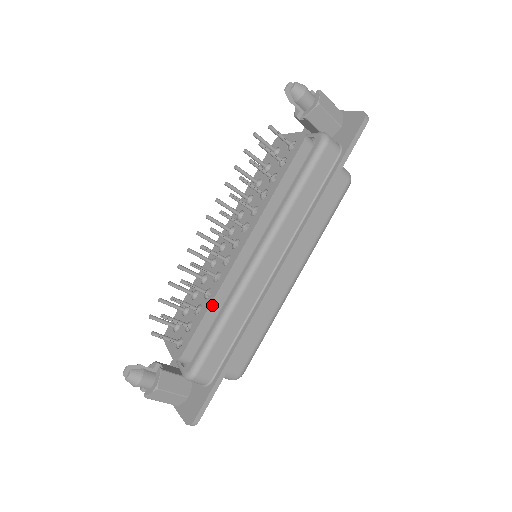
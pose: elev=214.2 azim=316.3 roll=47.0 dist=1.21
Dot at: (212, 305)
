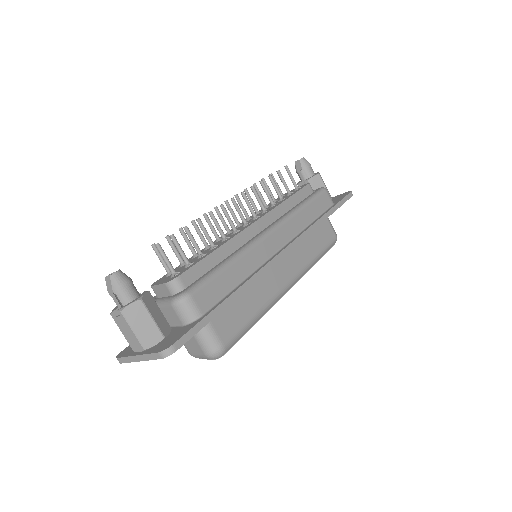
Dot at: (220, 249)
